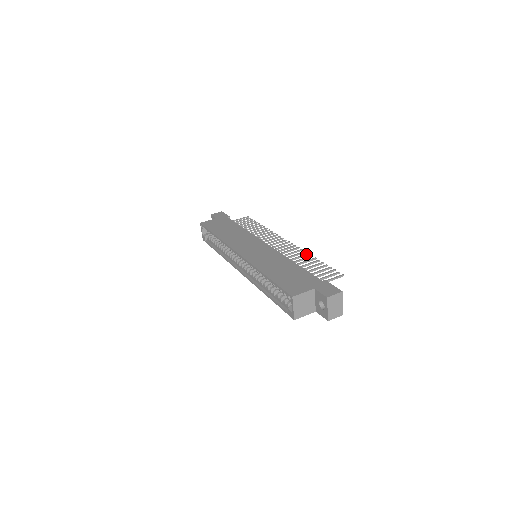
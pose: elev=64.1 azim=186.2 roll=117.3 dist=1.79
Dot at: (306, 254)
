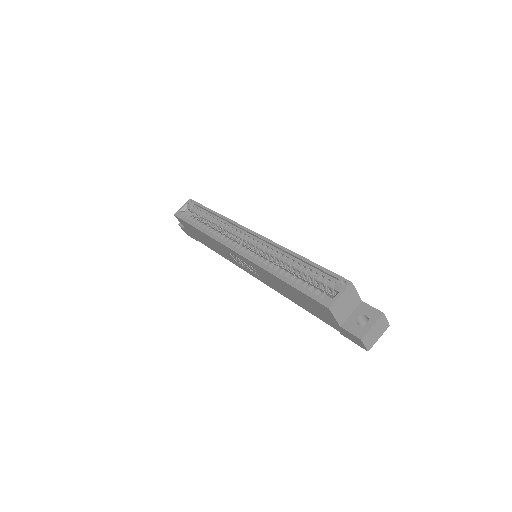
Dot at: occluded
